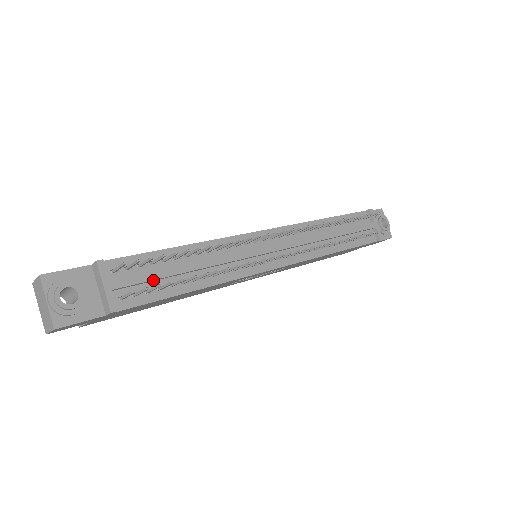
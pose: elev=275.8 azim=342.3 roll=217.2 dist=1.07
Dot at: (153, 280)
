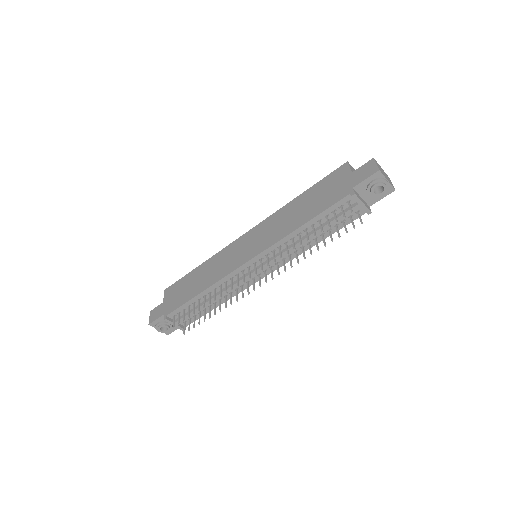
Dot at: occluded
